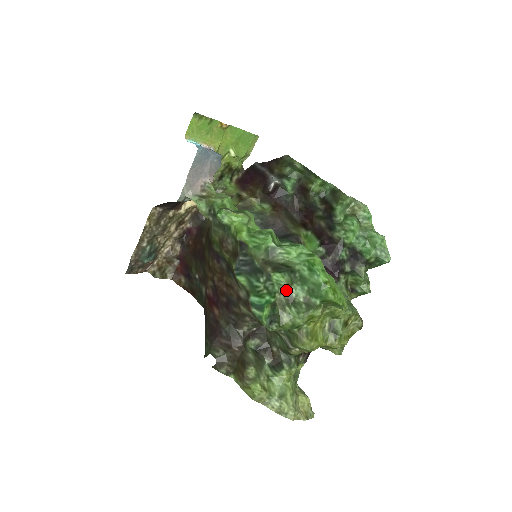
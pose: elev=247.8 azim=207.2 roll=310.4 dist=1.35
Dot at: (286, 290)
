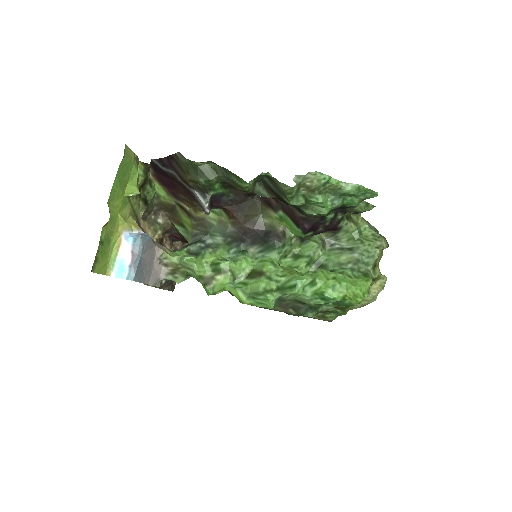
Dot at: occluded
